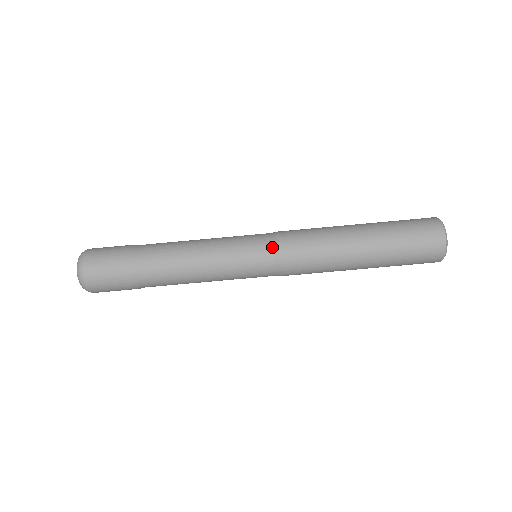
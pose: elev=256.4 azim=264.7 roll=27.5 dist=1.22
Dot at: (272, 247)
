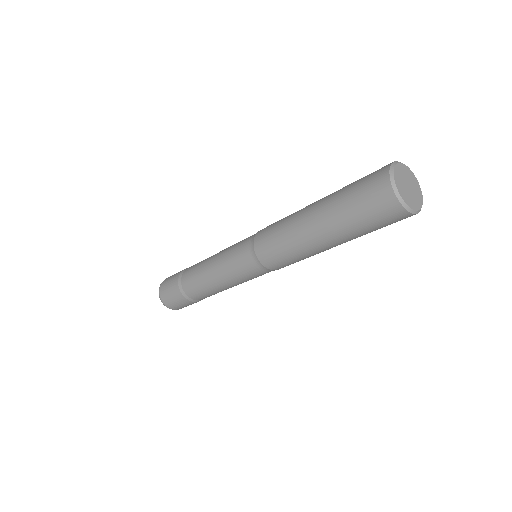
Dot at: occluded
